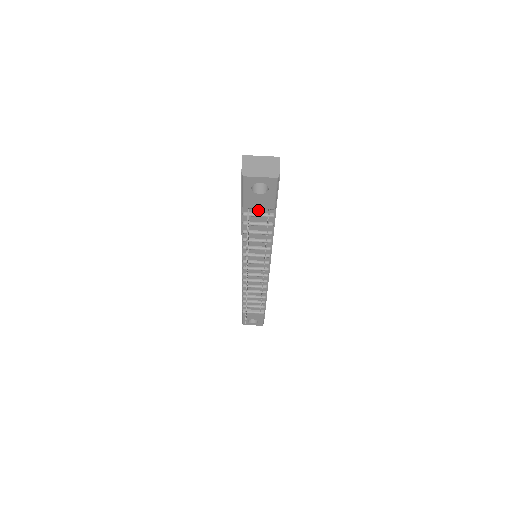
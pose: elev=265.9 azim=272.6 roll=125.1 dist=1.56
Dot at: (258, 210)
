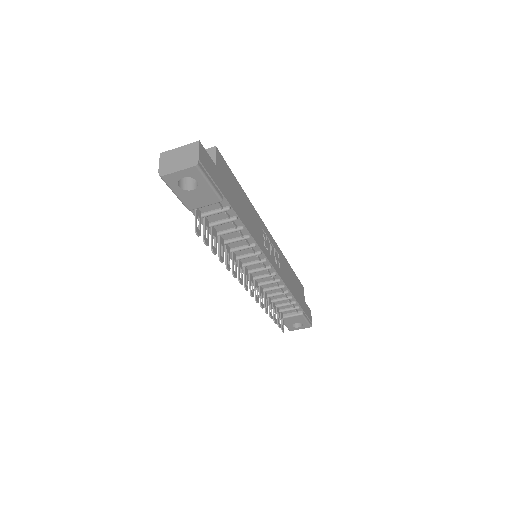
Dot at: (209, 208)
